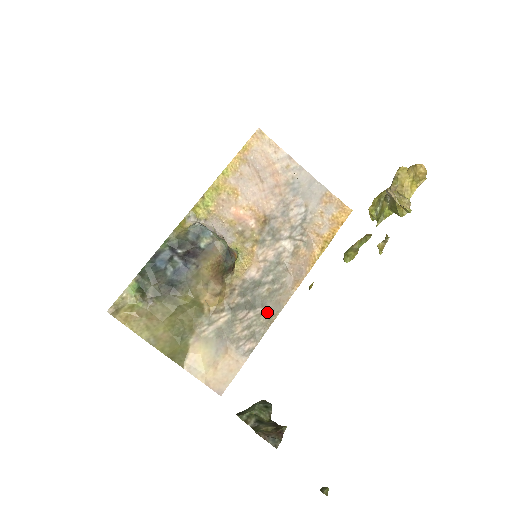
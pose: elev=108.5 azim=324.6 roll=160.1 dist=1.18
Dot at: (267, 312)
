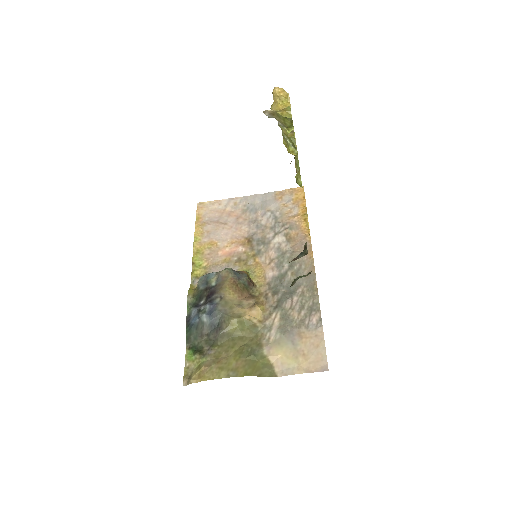
Dot at: (306, 287)
